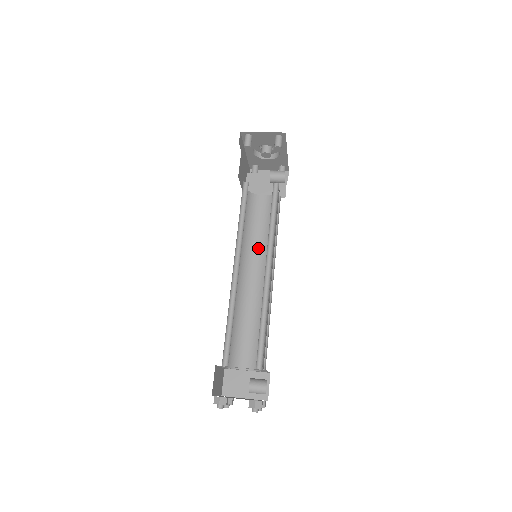
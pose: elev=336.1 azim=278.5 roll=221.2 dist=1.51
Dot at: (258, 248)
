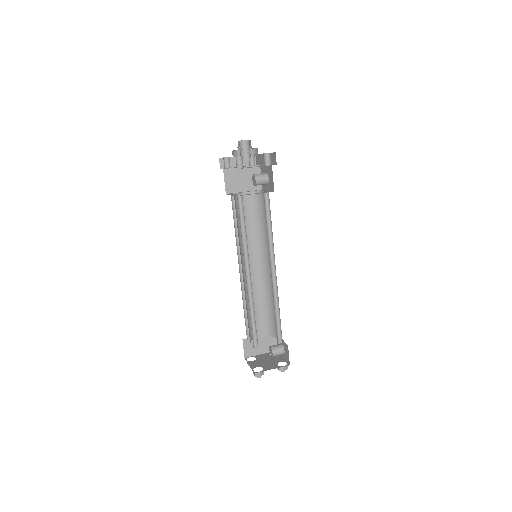
Dot at: (250, 242)
